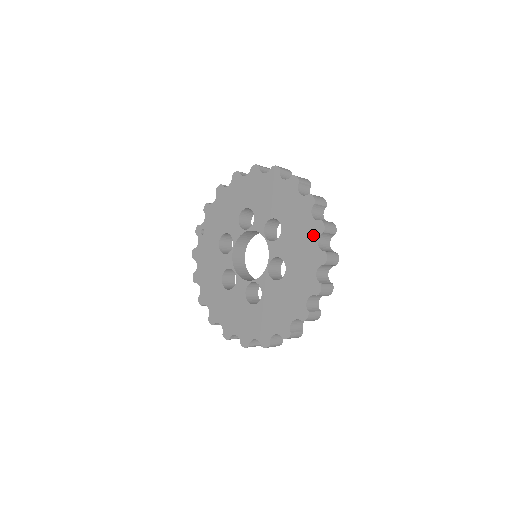
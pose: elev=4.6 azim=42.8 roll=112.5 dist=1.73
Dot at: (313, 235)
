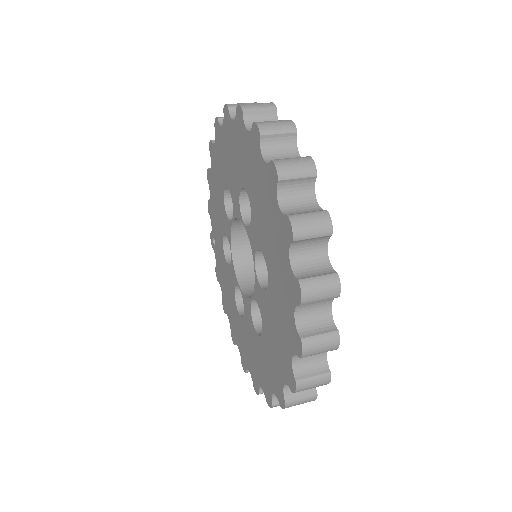
Dot at: (271, 193)
